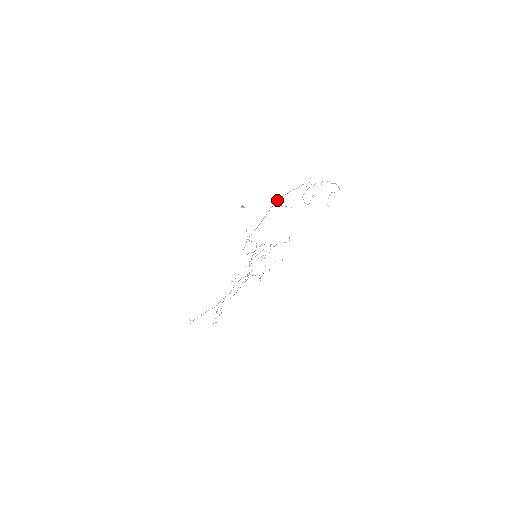
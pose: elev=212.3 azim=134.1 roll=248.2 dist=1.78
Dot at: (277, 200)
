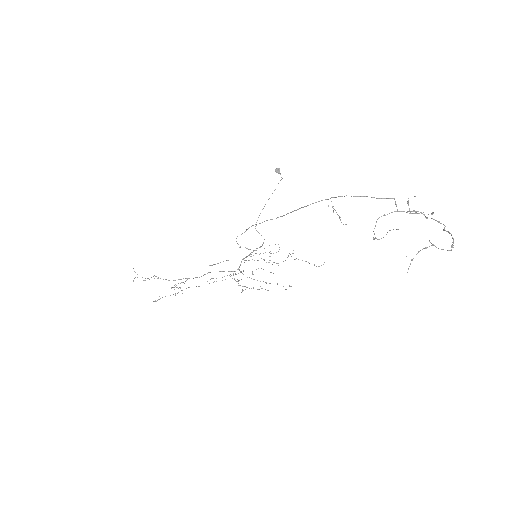
Dot at: occluded
